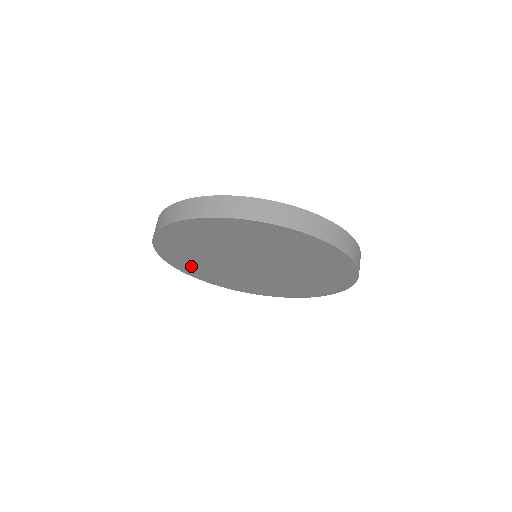
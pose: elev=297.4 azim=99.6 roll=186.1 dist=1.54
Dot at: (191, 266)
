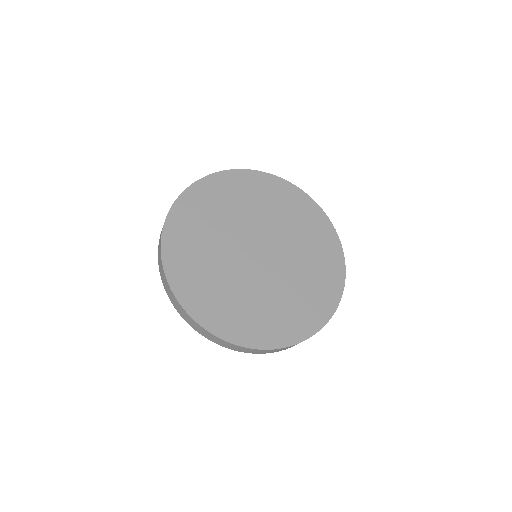
Dot at: (211, 302)
